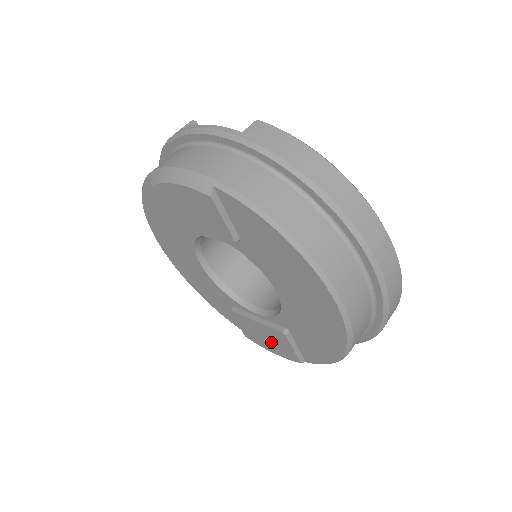
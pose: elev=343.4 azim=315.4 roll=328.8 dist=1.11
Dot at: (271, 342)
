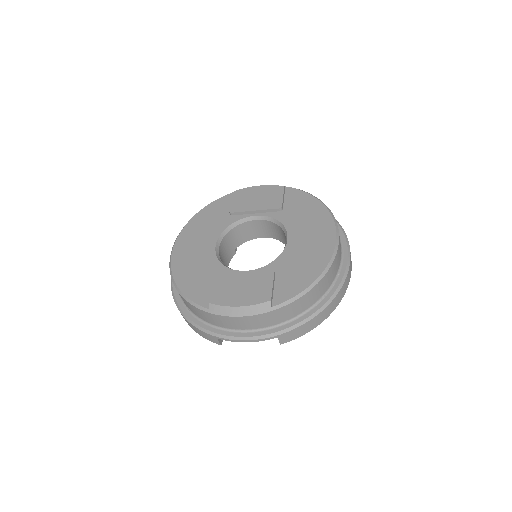
Dot at: (247, 290)
